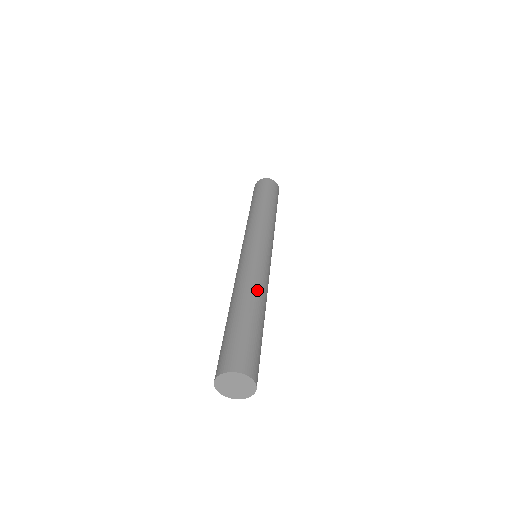
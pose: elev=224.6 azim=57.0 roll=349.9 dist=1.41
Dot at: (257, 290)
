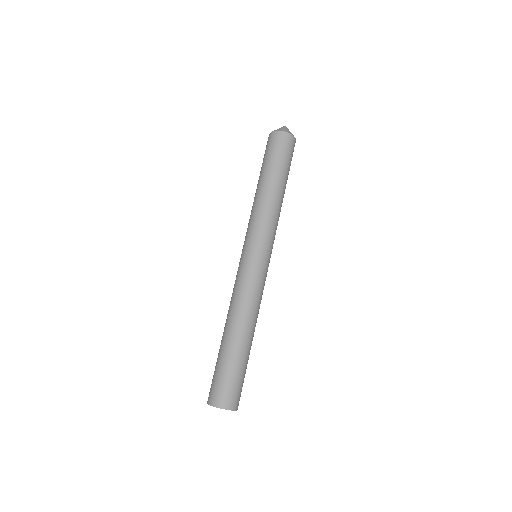
Dot at: (250, 319)
